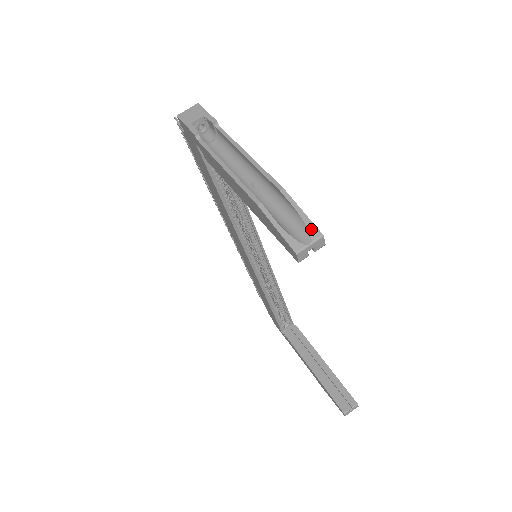
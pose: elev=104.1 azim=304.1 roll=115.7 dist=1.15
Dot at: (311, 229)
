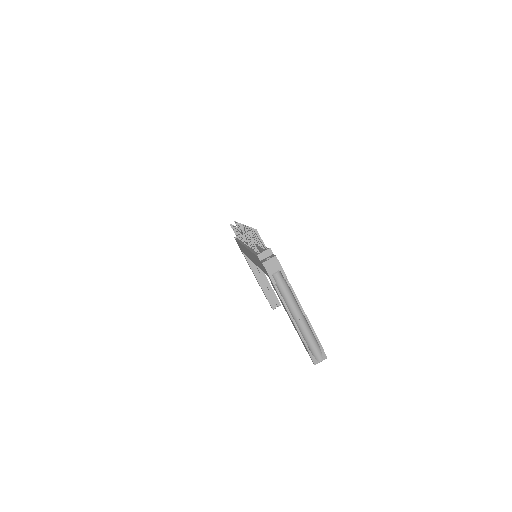
Dot at: (324, 355)
